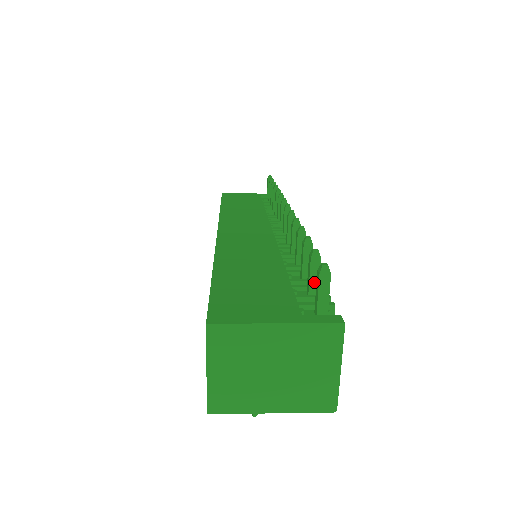
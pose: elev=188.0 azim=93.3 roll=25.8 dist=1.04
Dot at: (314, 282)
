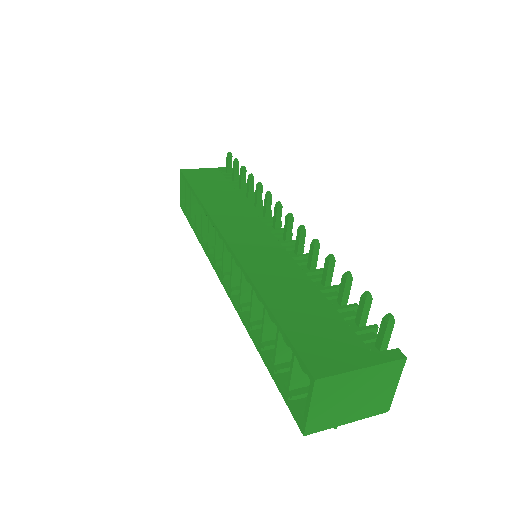
Dot at: (365, 316)
